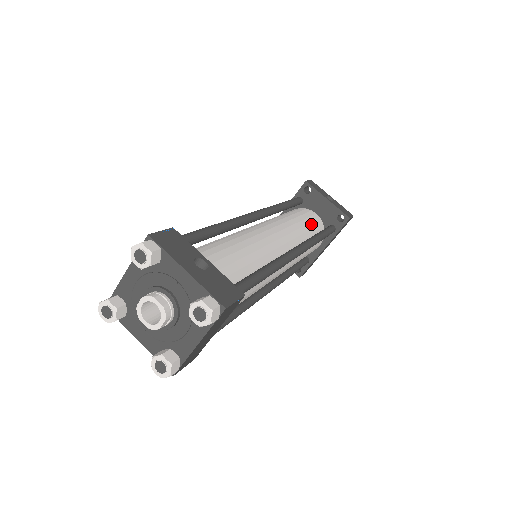
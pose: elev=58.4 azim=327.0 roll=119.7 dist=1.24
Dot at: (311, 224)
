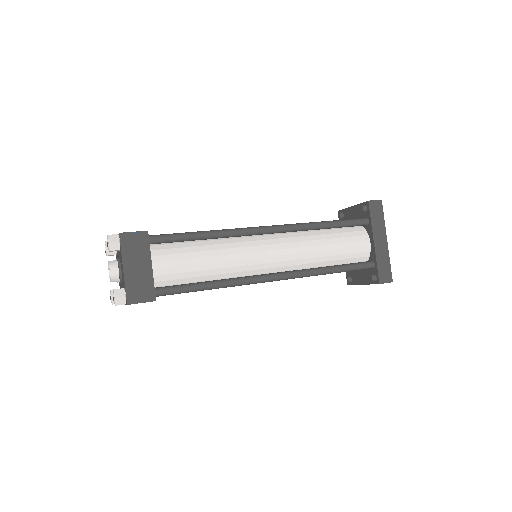
Dot at: occluded
